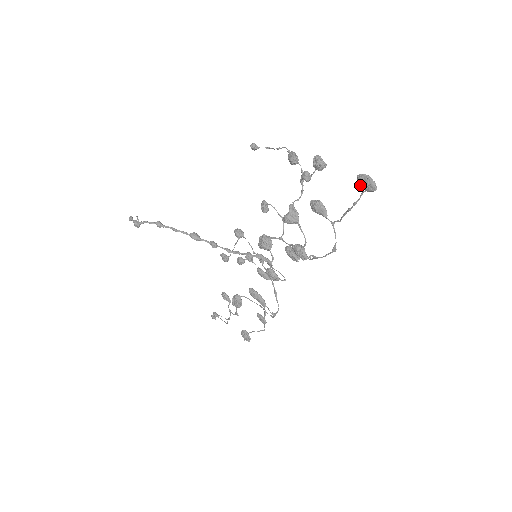
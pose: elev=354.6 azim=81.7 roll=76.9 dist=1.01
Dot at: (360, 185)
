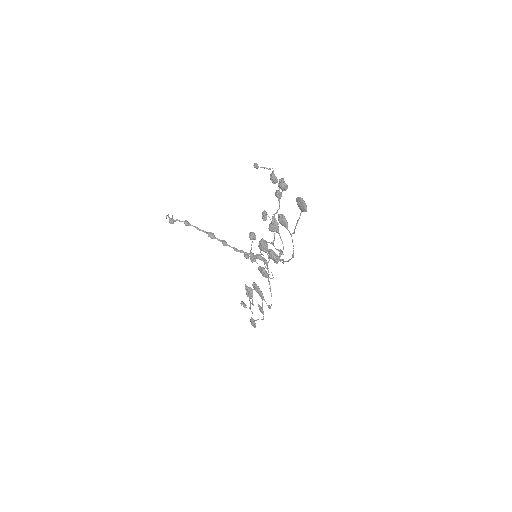
Dot at: (298, 206)
